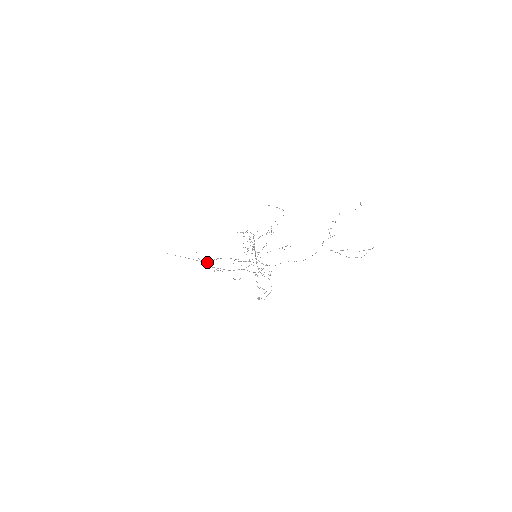
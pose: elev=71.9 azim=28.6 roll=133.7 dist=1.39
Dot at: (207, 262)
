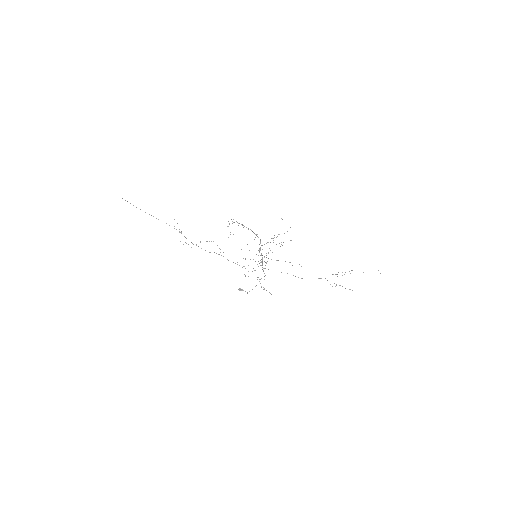
Dot at: occluded
